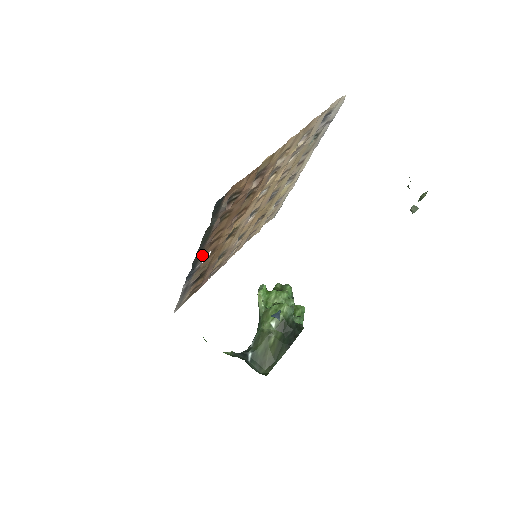
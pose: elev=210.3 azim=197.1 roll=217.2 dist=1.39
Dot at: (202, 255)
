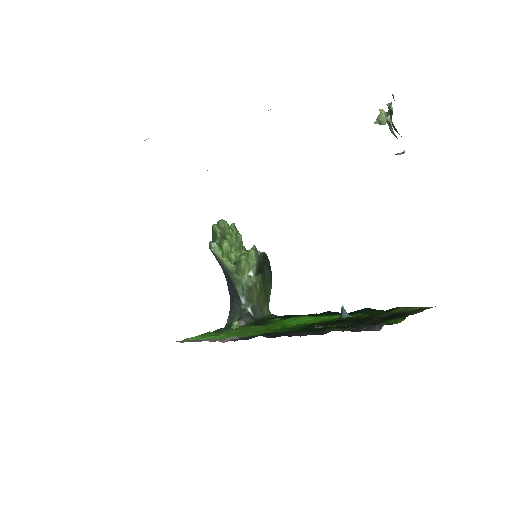
Dot at: occluded
